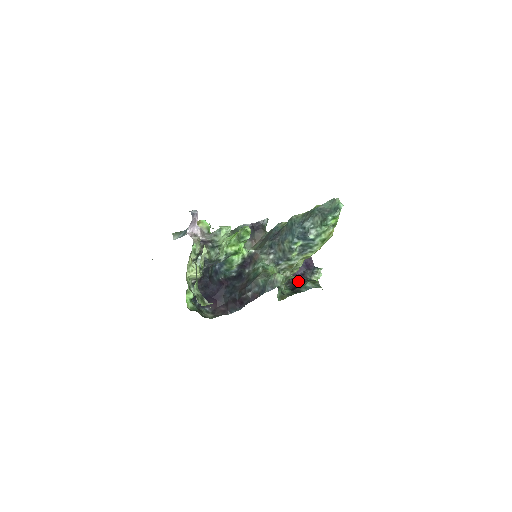
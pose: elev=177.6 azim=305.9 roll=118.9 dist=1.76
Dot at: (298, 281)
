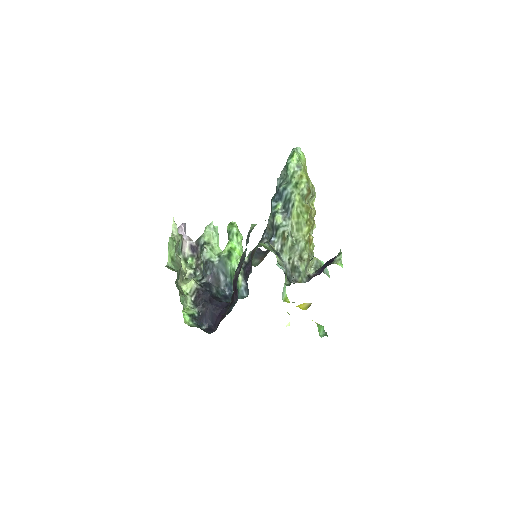
Dot at: occluded
